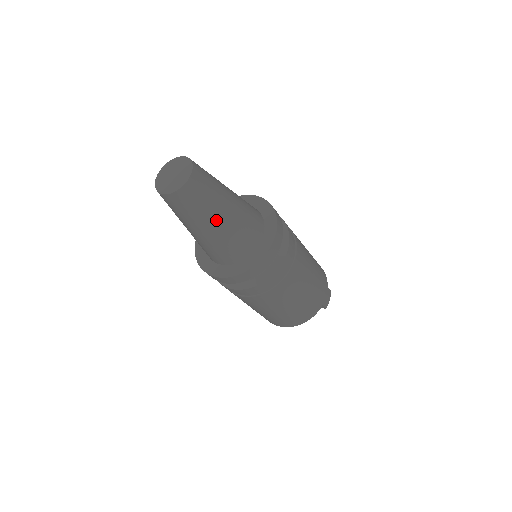
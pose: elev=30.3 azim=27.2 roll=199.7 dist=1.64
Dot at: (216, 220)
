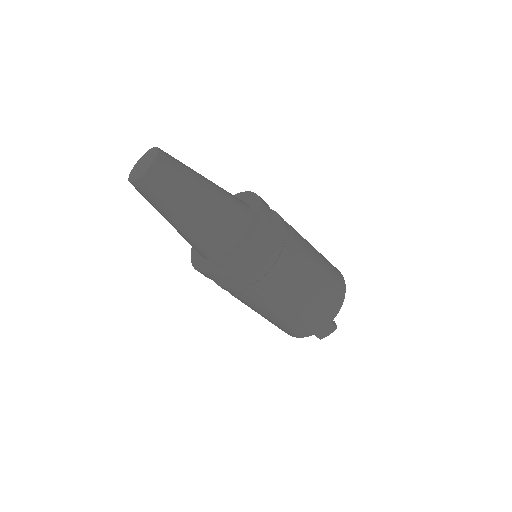
Dot at: (172, 219)
